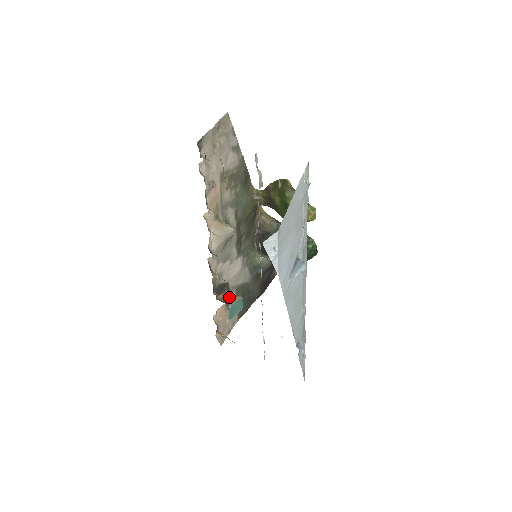
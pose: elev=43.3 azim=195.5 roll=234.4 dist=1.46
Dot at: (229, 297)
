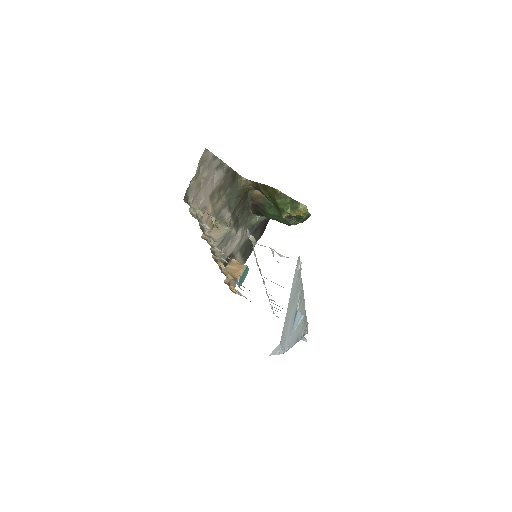
Dot at: (236, 268)
